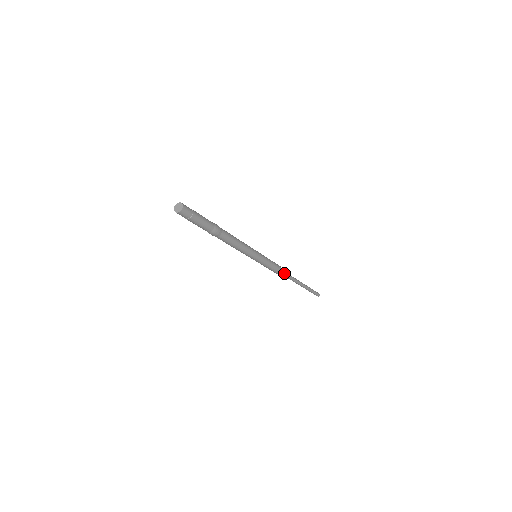
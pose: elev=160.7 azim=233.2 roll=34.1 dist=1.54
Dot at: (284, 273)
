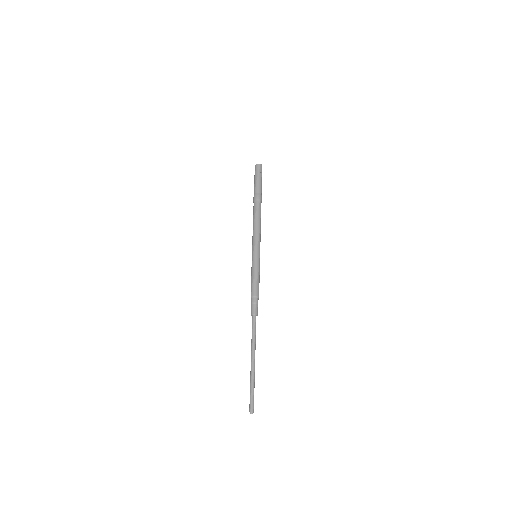
Dot at: (257, 306)
